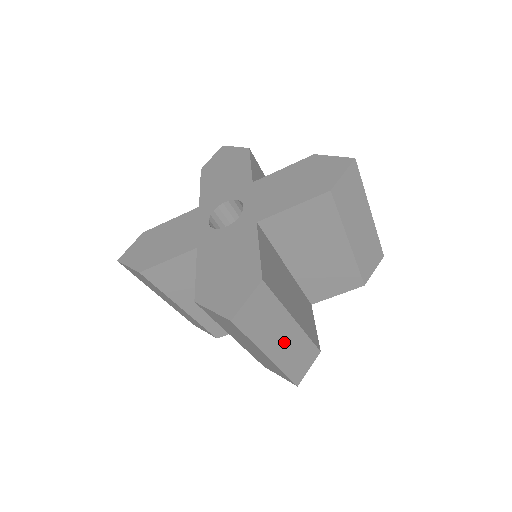
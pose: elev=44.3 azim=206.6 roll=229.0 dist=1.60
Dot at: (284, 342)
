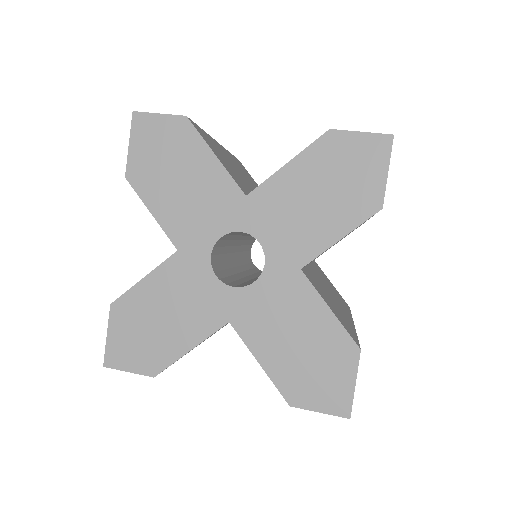
Dot at: occluded
